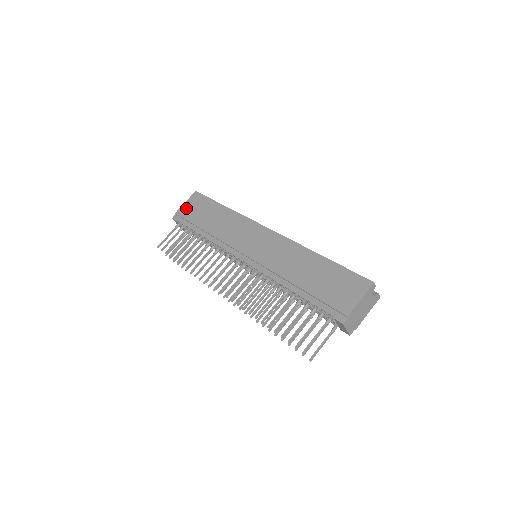
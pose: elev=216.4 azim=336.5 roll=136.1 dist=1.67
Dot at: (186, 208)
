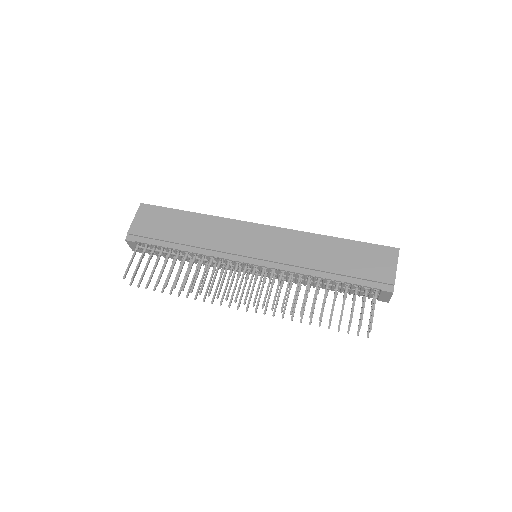
Dot at: (140, 224)
